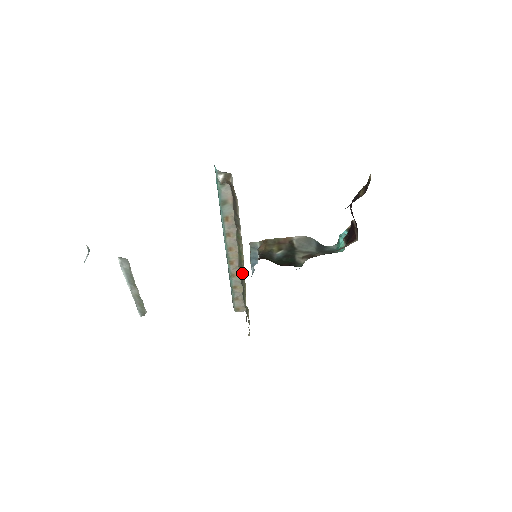
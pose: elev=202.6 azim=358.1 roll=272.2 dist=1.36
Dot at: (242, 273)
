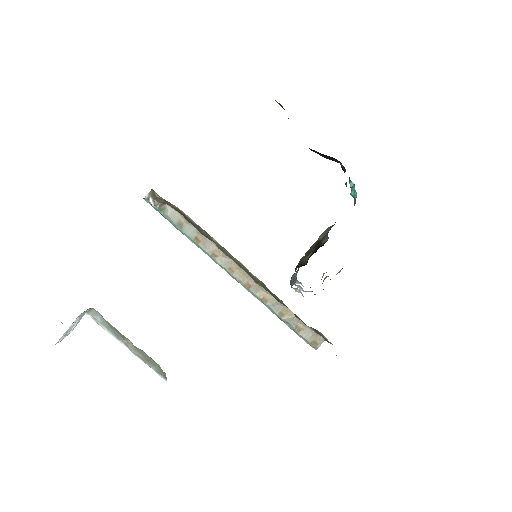
Dot at: (265, 288)
